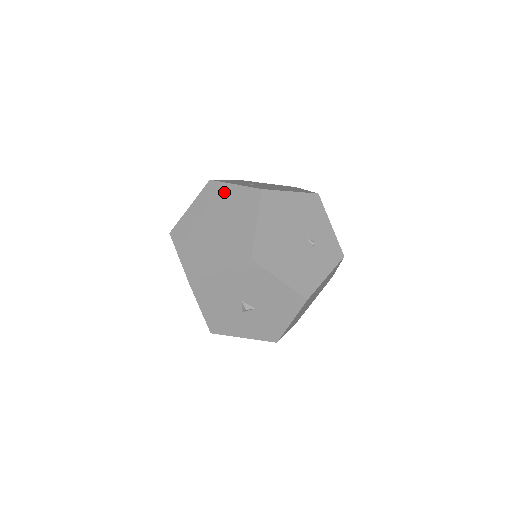
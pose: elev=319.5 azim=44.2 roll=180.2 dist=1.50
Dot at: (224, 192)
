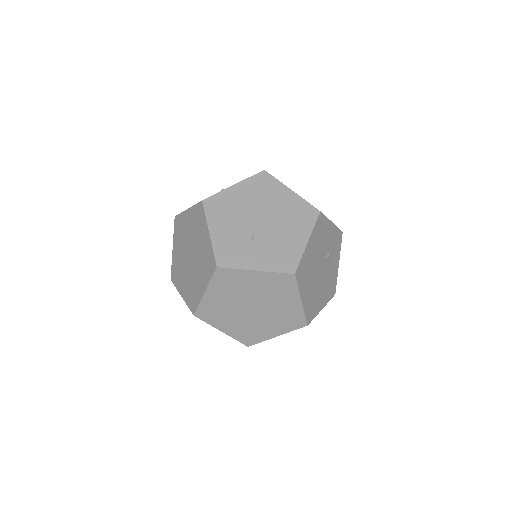
Dot at: (246, 279)
